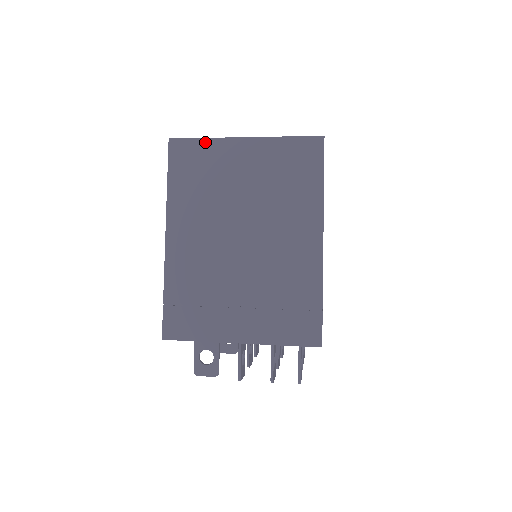
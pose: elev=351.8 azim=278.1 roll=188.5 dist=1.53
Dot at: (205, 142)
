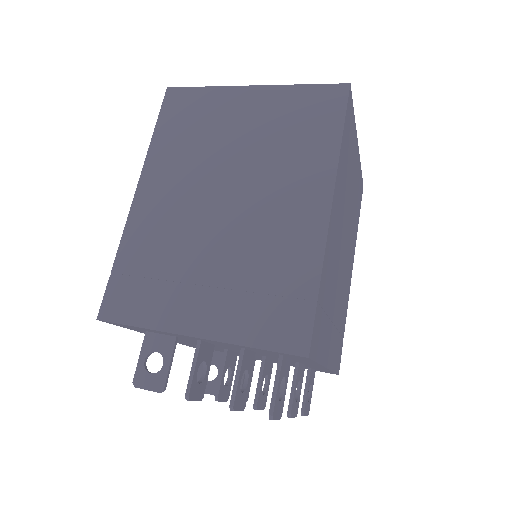
Dot at: (206, 91)
